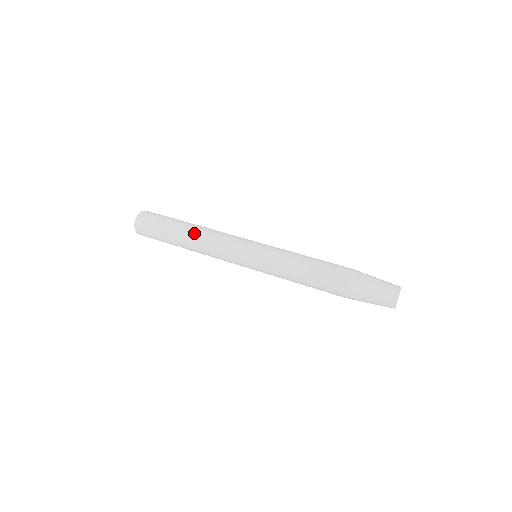
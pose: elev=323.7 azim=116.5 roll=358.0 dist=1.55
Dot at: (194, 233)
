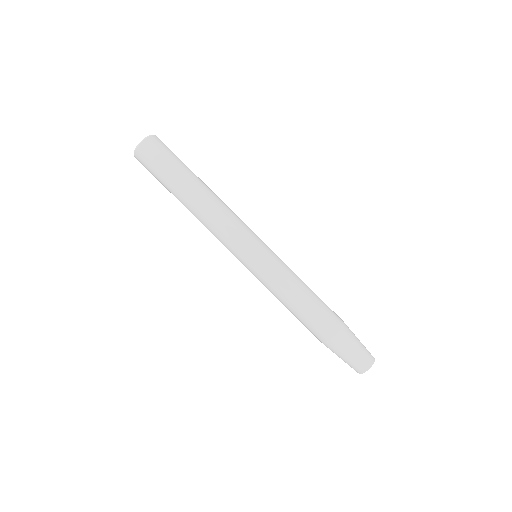
Dot at: (192, 212)
